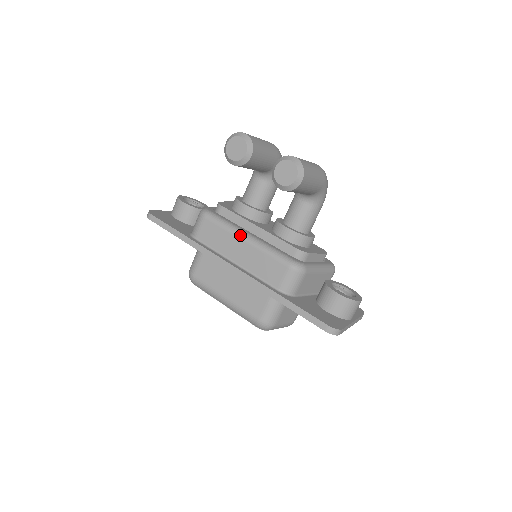
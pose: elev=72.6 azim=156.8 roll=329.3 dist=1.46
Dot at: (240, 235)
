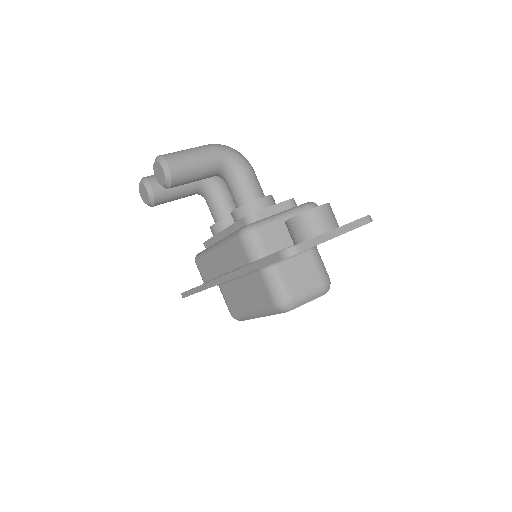
Dot at: (211, 250)
